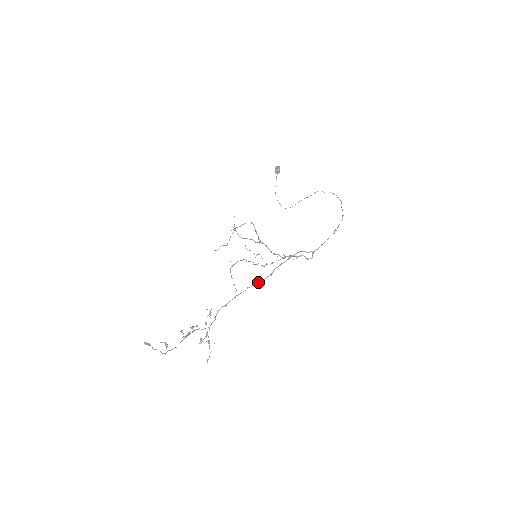
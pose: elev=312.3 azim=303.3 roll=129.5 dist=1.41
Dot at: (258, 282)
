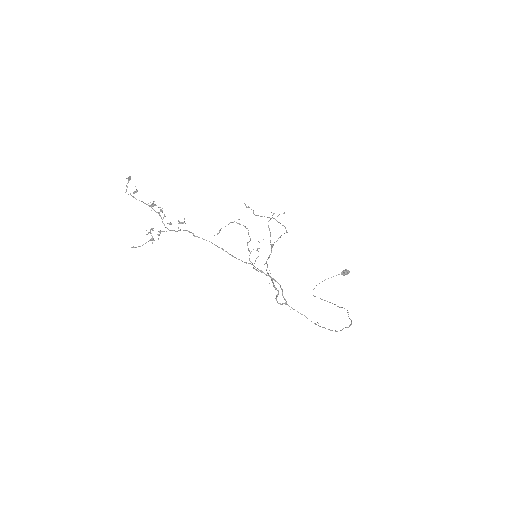
Dot at: (232, 255)
